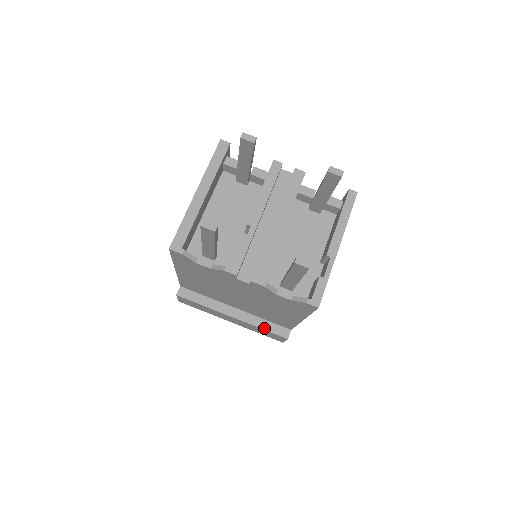
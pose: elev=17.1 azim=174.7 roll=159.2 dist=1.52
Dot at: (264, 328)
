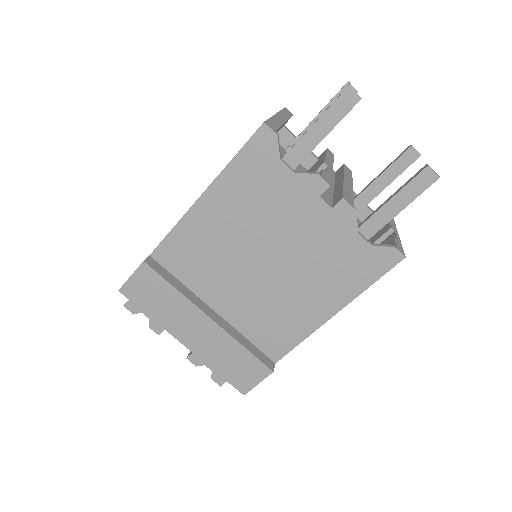
Dot at: (247, 347)
